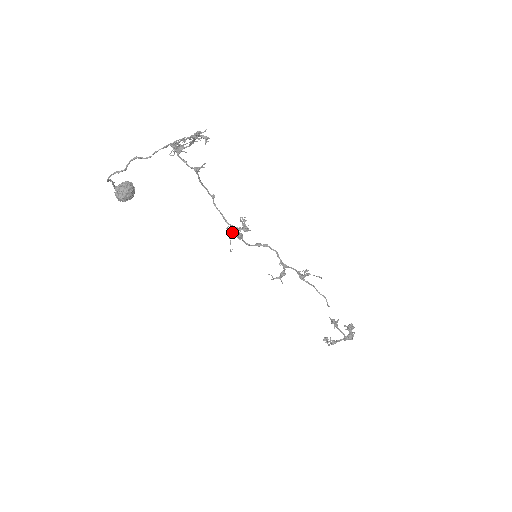
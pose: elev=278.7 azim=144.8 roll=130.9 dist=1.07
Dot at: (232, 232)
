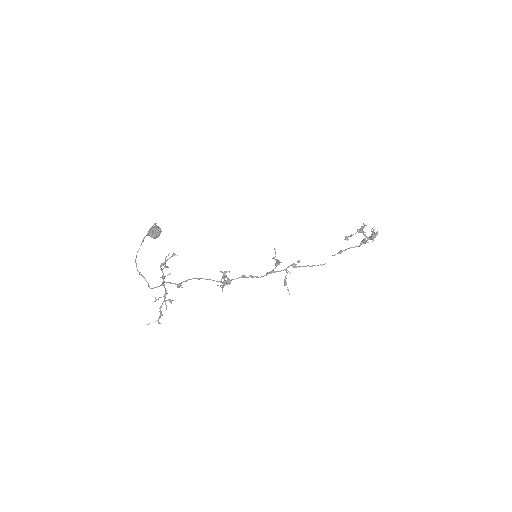
Dot at: occluded
